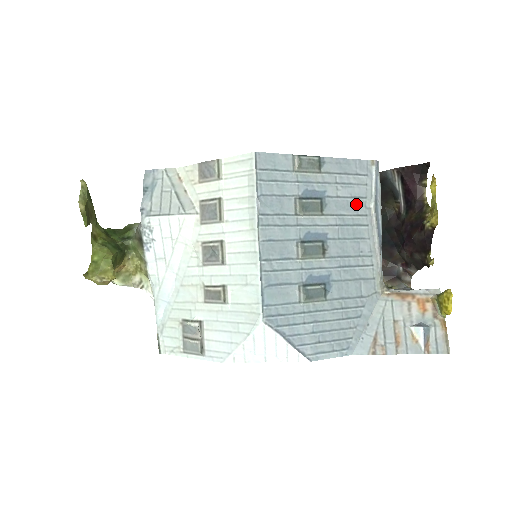
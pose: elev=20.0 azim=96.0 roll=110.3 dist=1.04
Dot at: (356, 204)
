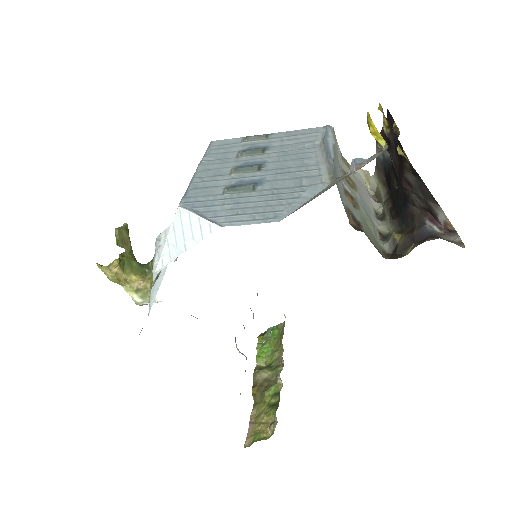
Dot at: (303, 145)
